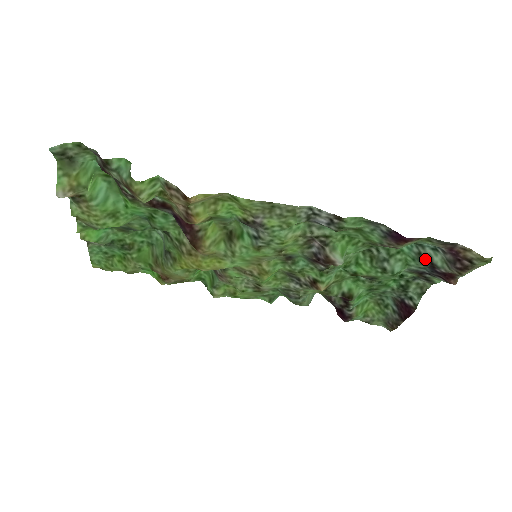
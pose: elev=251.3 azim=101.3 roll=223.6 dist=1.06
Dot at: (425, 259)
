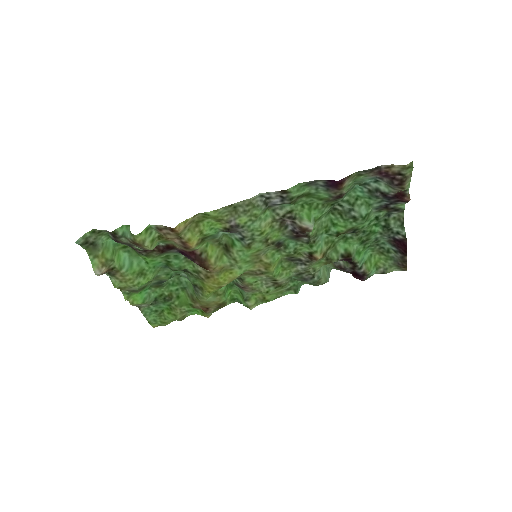
Dot at: (375, 193)
